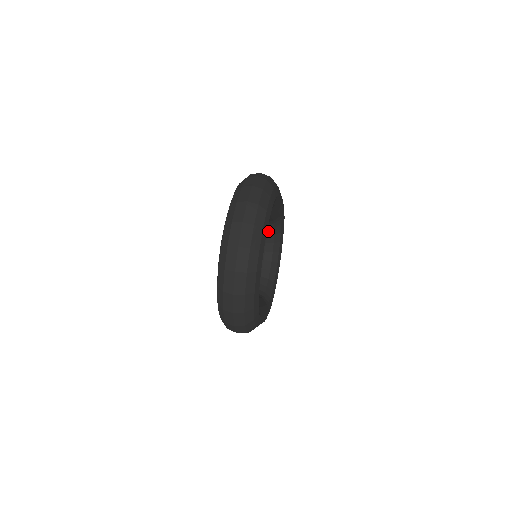
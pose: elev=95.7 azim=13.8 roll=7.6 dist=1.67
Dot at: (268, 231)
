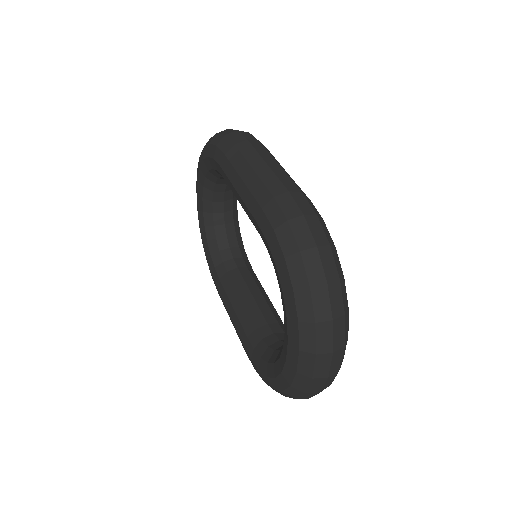
Dot at: occluded
